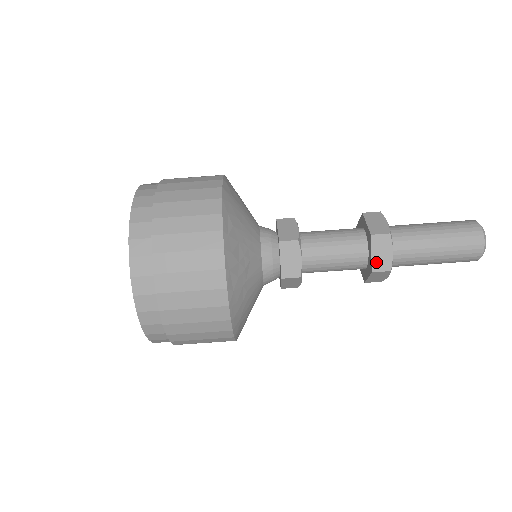
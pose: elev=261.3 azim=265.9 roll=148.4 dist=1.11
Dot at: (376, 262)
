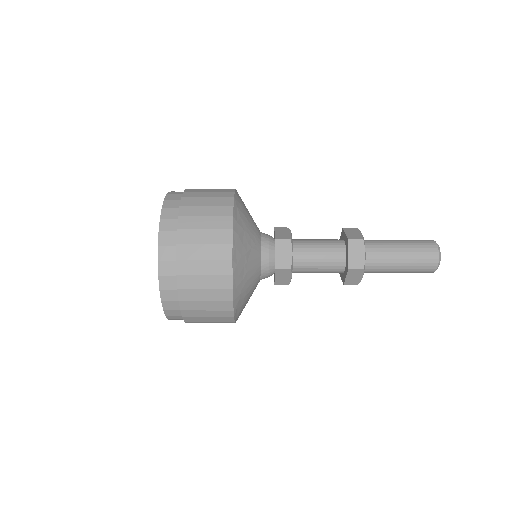
Dot at: (352, 261)
